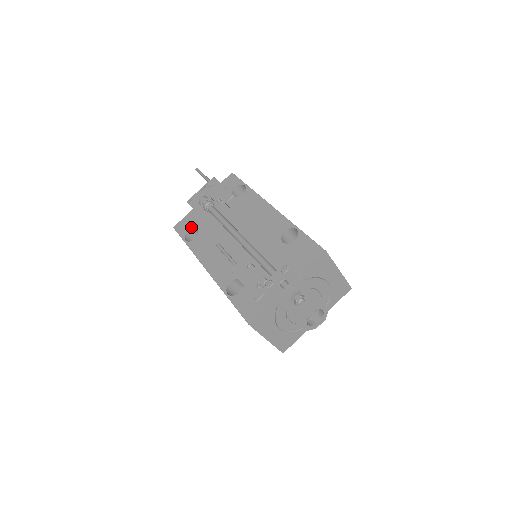
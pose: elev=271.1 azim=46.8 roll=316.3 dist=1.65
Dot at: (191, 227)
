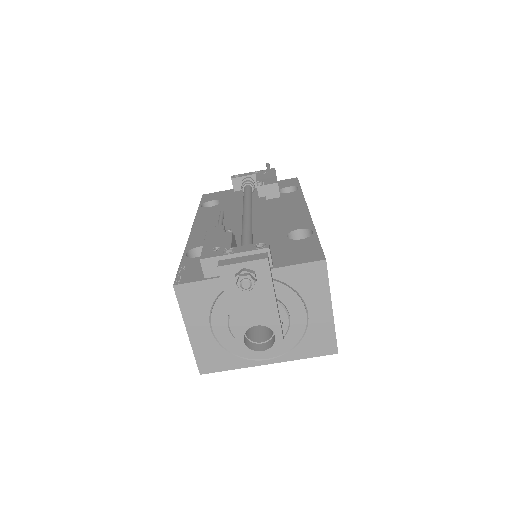
Dot at: (217, 199)
